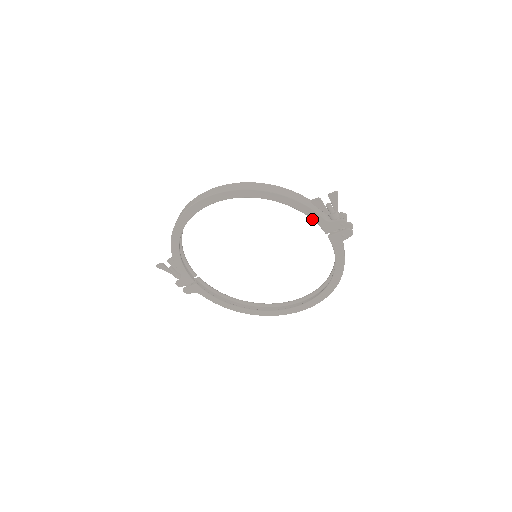
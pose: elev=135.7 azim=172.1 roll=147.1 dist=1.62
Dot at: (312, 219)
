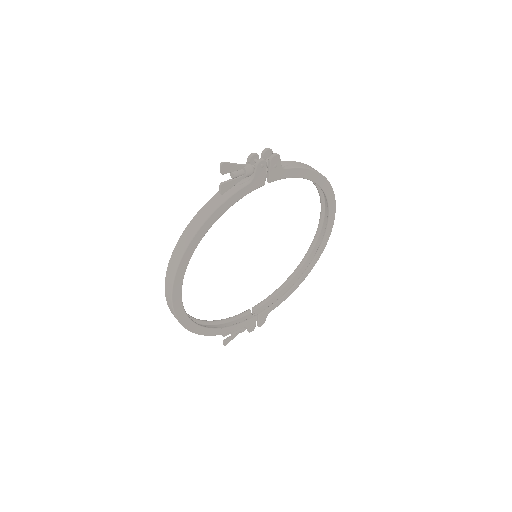
Dot at: (241, 198)
